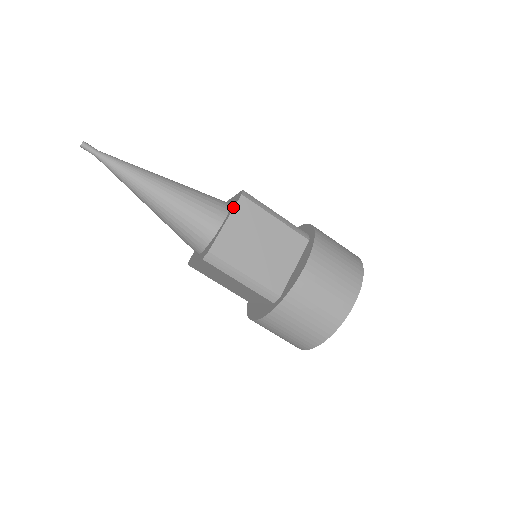
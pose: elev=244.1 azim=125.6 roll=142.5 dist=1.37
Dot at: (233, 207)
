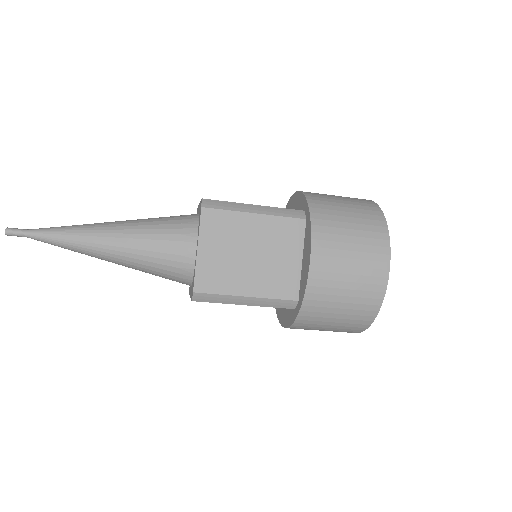
Dot at: occluded
